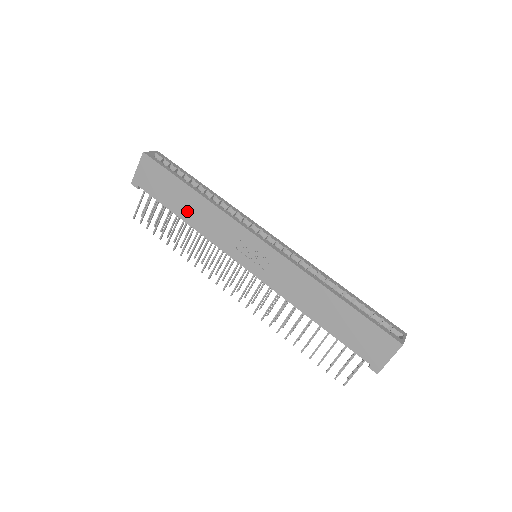
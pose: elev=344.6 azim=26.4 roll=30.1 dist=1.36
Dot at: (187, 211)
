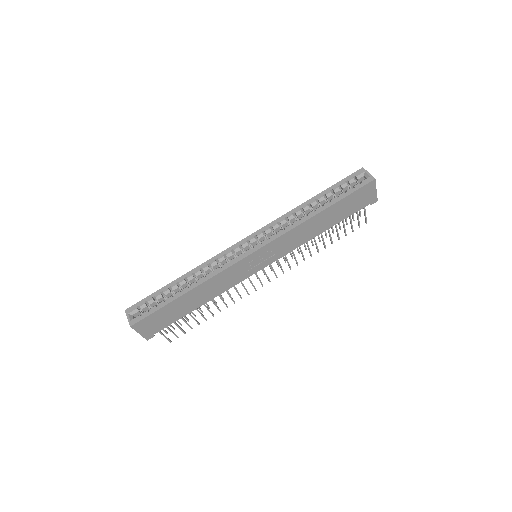
Dot at: (198, 301)
